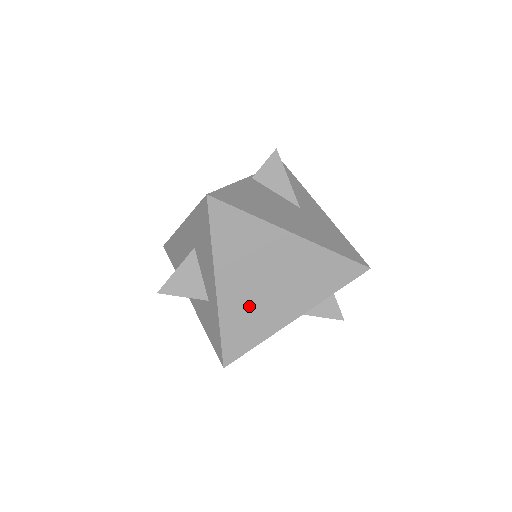
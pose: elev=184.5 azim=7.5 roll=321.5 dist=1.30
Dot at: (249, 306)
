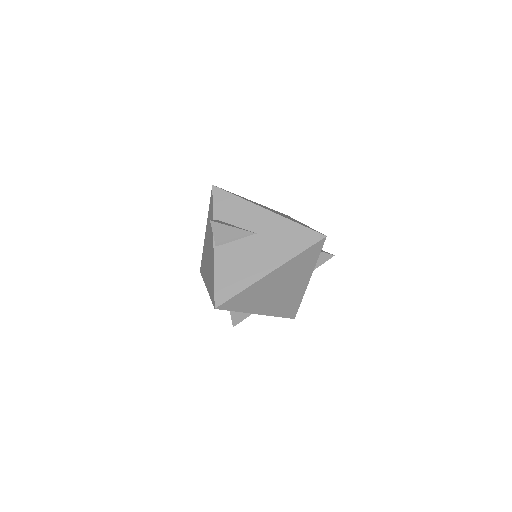
Dot at: (281, 302)
